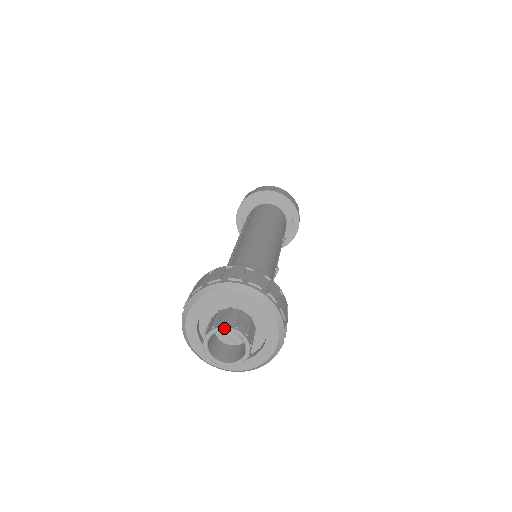
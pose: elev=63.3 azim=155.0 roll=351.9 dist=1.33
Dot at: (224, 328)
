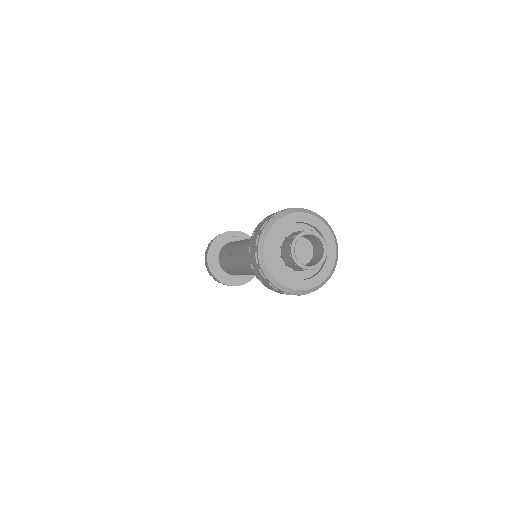
Dot at: (305, 232)
